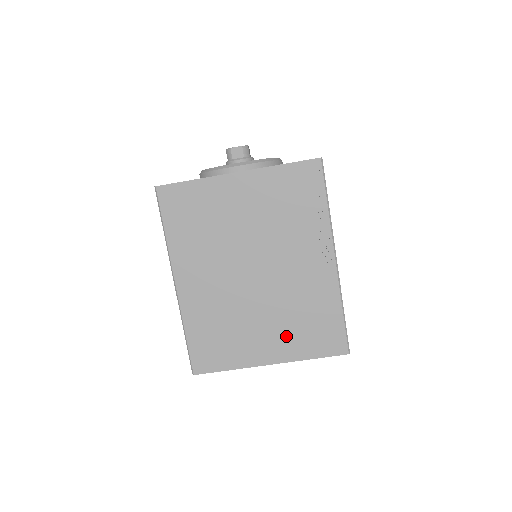
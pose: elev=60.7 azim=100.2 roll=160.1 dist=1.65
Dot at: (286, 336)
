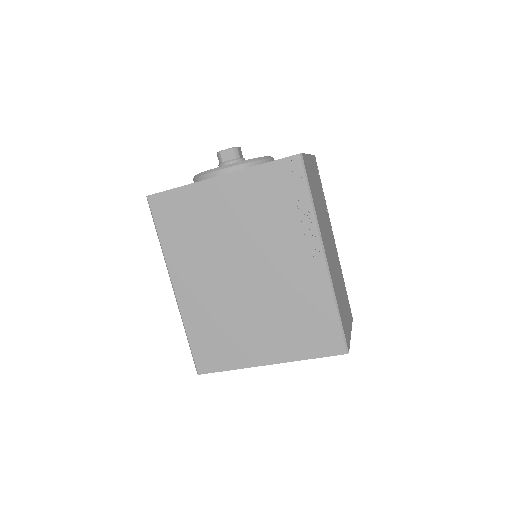
Dot at: (282, 336)
